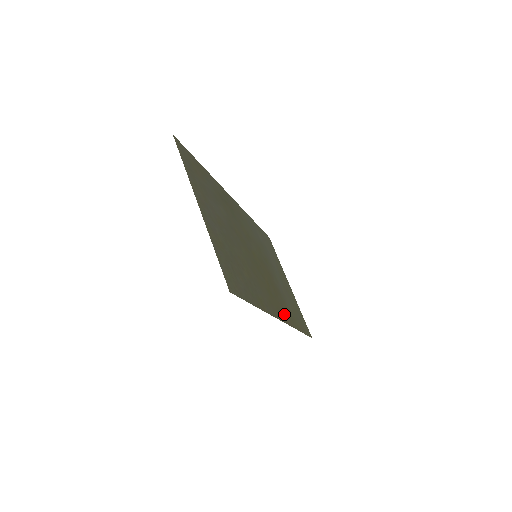
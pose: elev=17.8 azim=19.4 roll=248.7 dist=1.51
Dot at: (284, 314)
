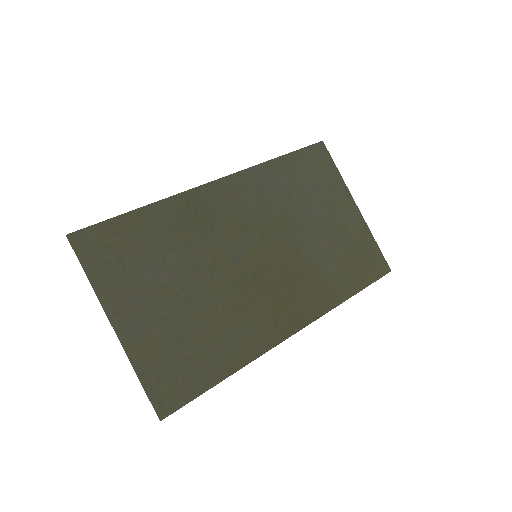
Dot at: (308, 308)
